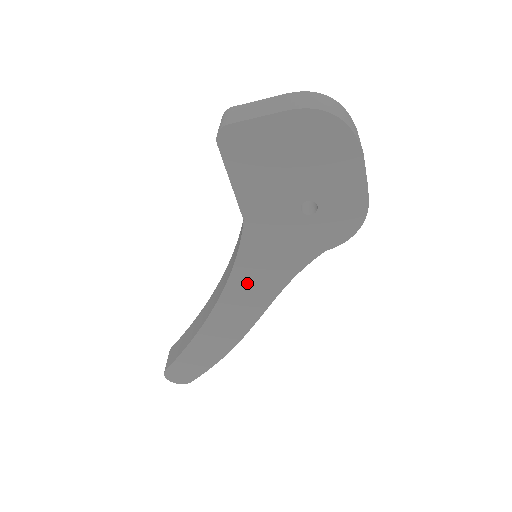
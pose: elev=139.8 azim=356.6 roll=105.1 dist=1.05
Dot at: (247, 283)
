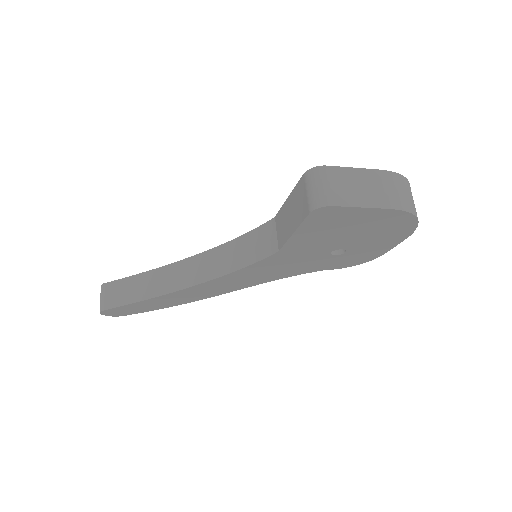
Dot at: (241, 278)
